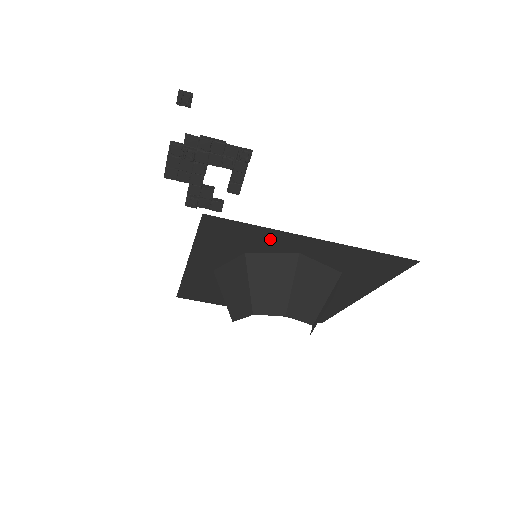
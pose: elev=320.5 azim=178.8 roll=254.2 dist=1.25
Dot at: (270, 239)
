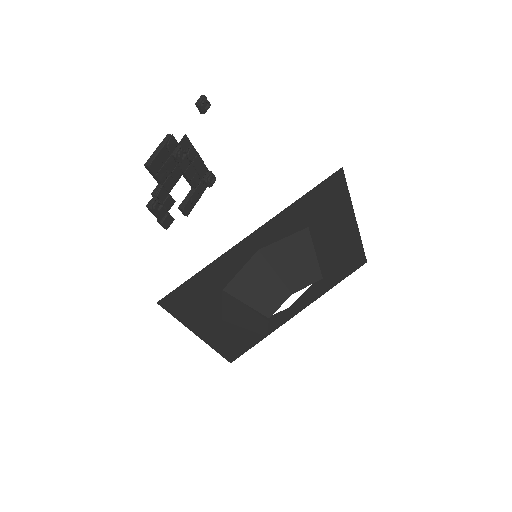
Dot at: (338, 214)
